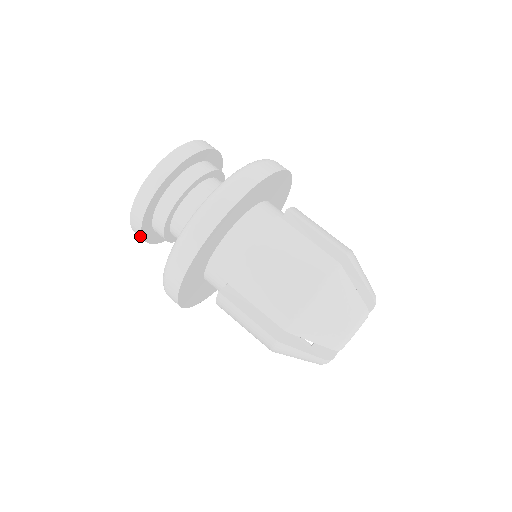
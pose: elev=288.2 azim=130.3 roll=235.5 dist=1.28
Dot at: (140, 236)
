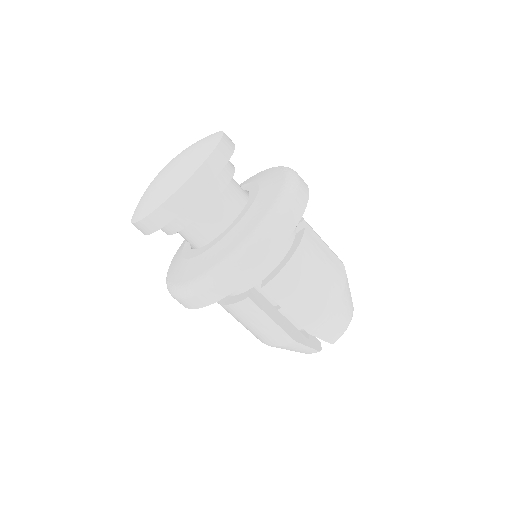
Dot at: (149, 230)
